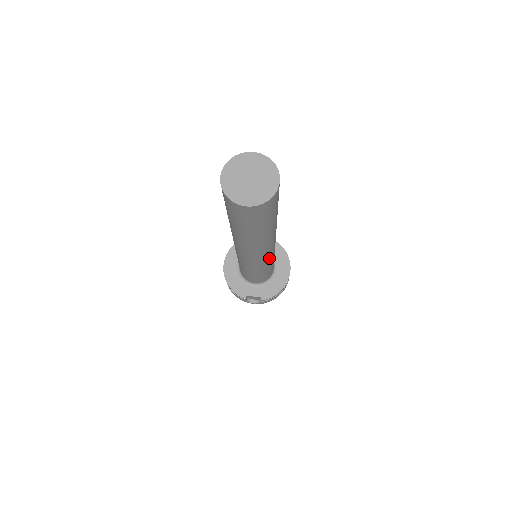
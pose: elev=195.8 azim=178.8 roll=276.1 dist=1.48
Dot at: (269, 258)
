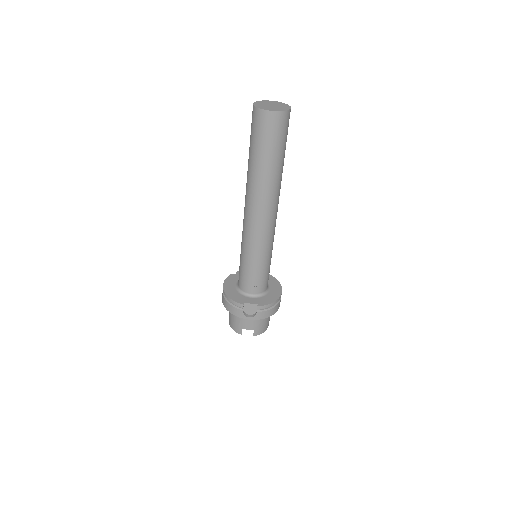
Dot at: (271, 235)
